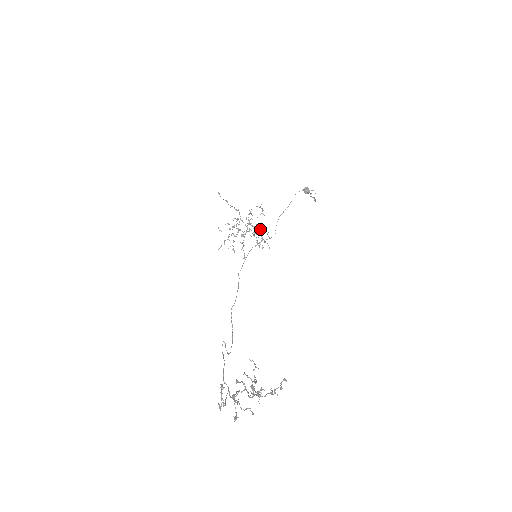
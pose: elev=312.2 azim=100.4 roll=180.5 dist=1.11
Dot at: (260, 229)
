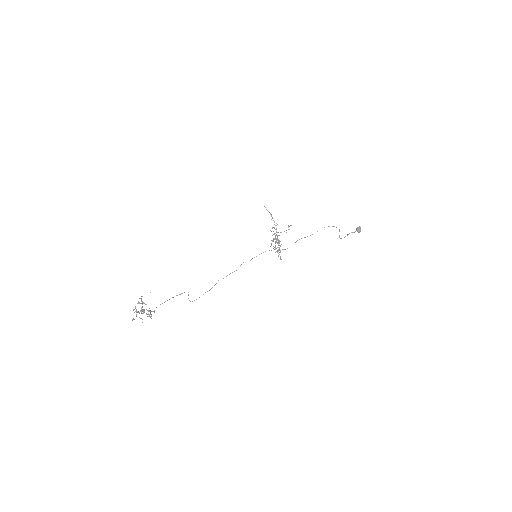
Dot at: occluded
